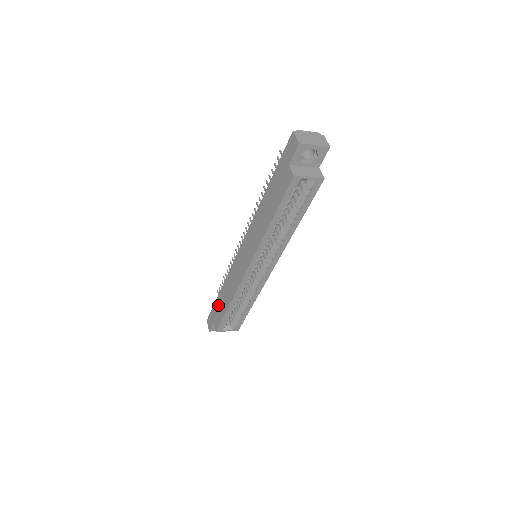
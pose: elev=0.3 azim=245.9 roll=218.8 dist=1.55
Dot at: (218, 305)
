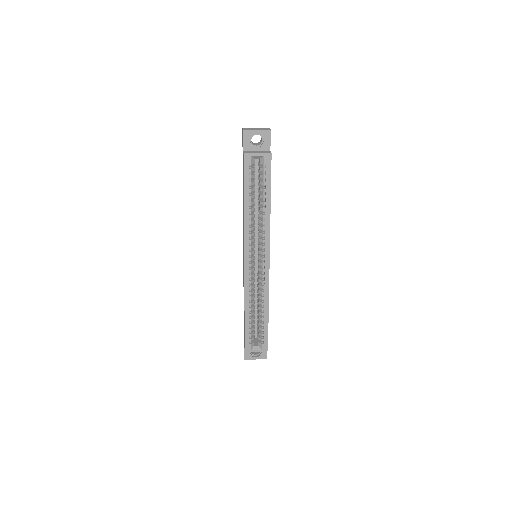
Dot at: occluded
